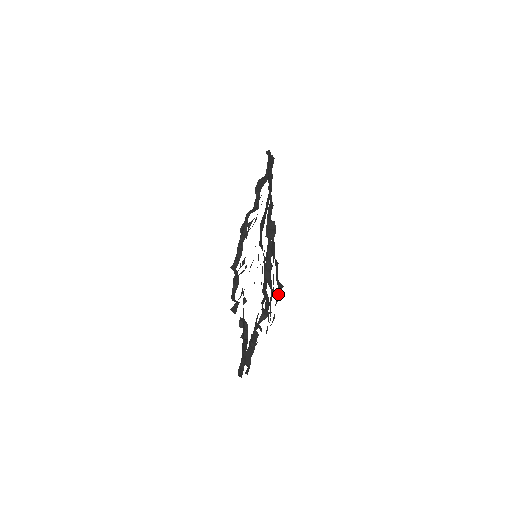
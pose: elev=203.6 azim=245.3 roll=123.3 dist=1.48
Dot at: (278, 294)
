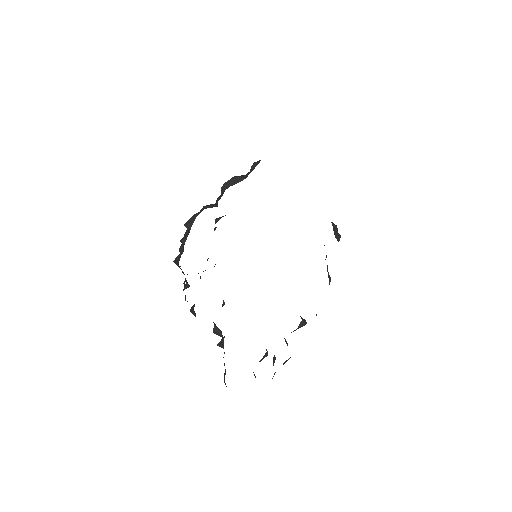
Dot at: occluded
